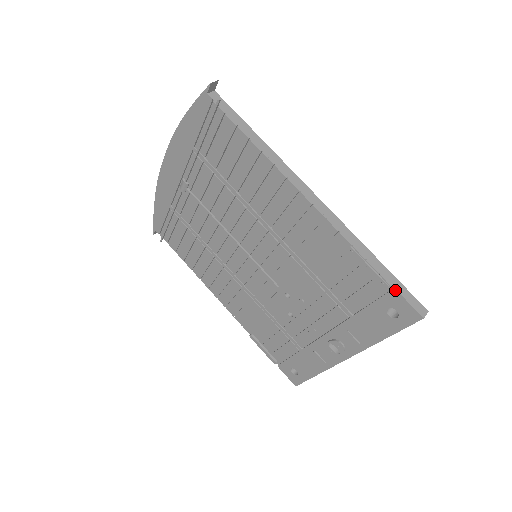
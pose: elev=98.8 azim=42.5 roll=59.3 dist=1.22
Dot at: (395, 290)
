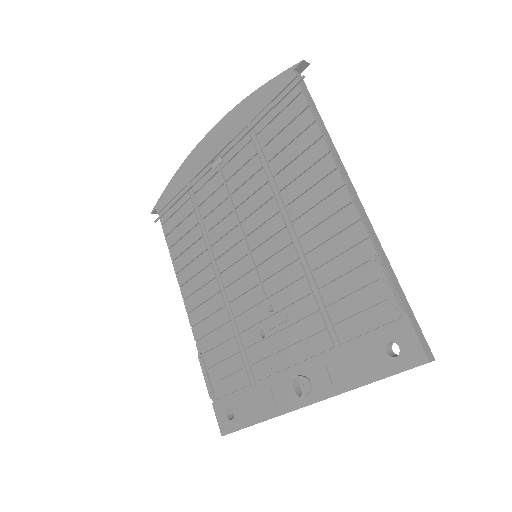
Dot at: (408, 319)
